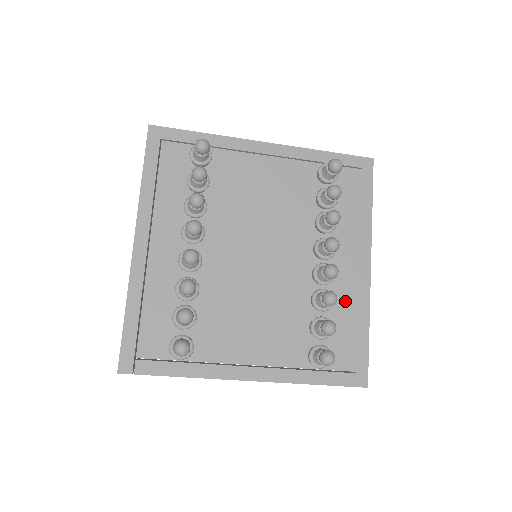
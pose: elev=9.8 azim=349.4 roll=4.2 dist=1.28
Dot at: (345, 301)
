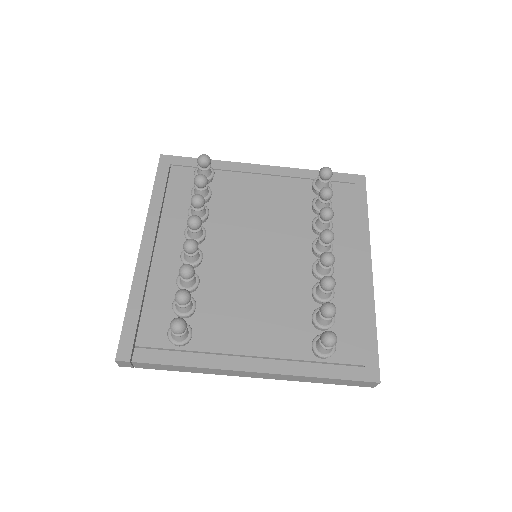
Dot at: (348, 296)
